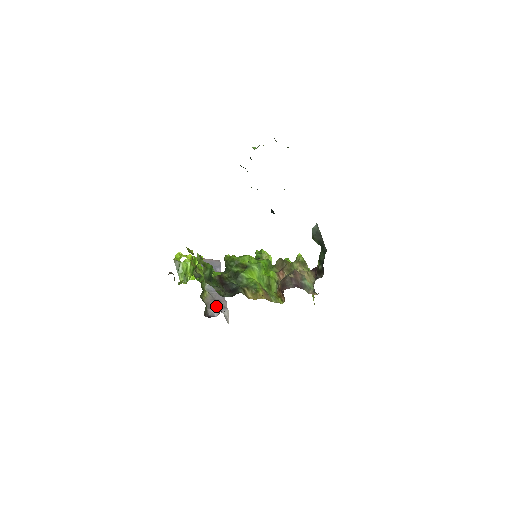
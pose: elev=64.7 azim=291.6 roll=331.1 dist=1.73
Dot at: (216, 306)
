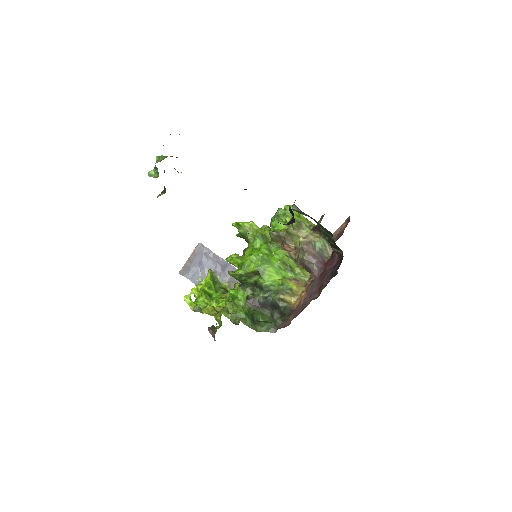
Dot at: occluded
